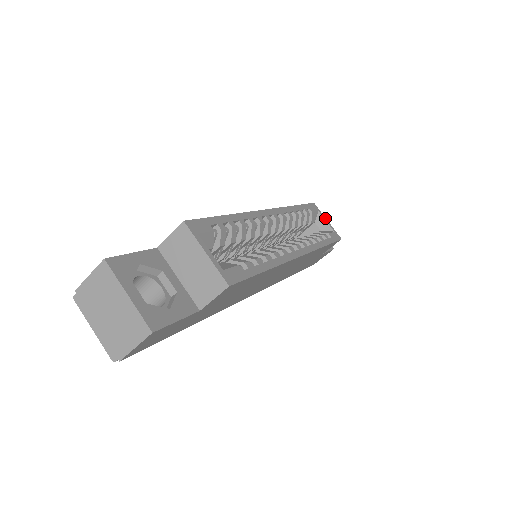
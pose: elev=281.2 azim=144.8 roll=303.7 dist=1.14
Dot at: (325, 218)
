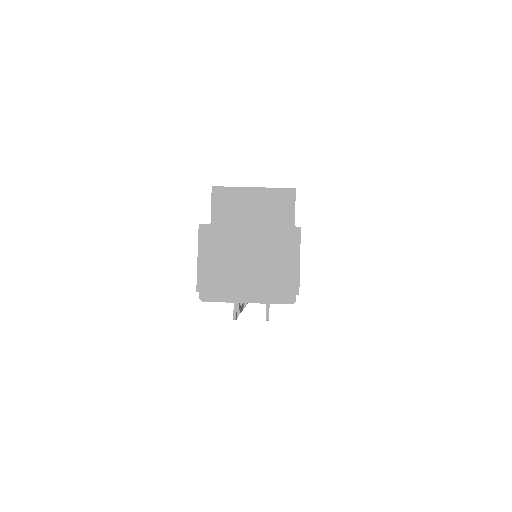
Dot at: occluded
